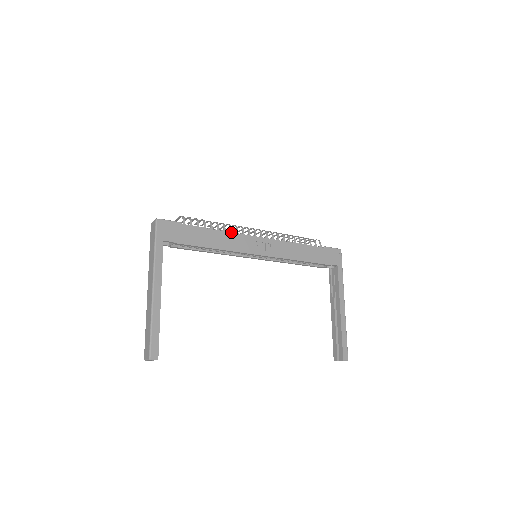
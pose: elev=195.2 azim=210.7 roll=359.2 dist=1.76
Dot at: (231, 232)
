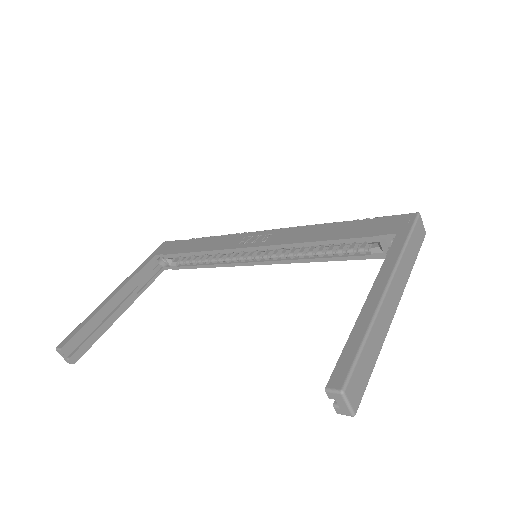
Dot at: occluded
